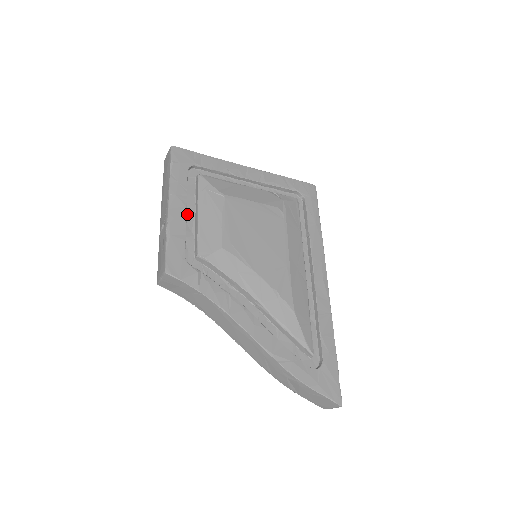
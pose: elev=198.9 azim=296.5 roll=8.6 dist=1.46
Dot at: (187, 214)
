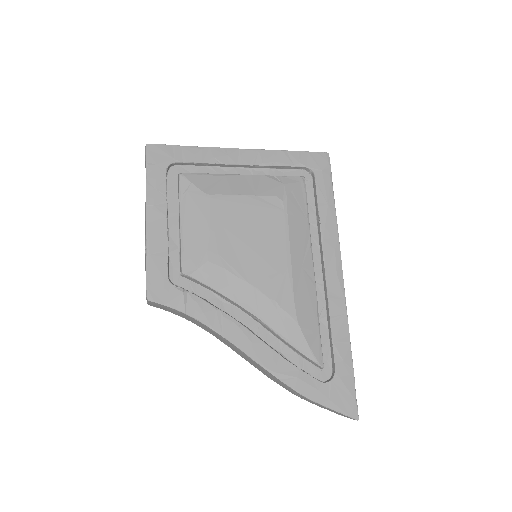
Dot at: (170, 224)
